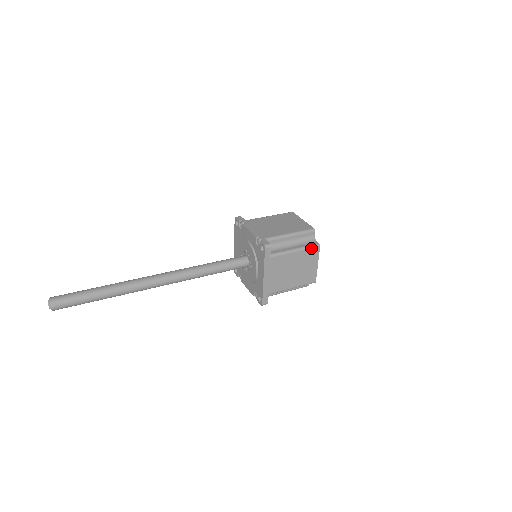
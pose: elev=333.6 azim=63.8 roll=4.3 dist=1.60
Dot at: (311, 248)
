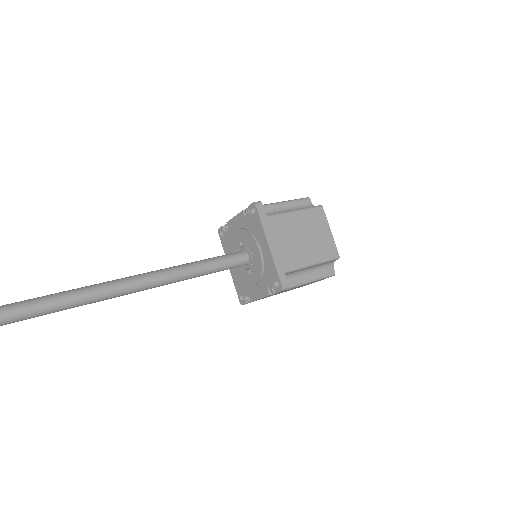
Dot at: (313, 208)
